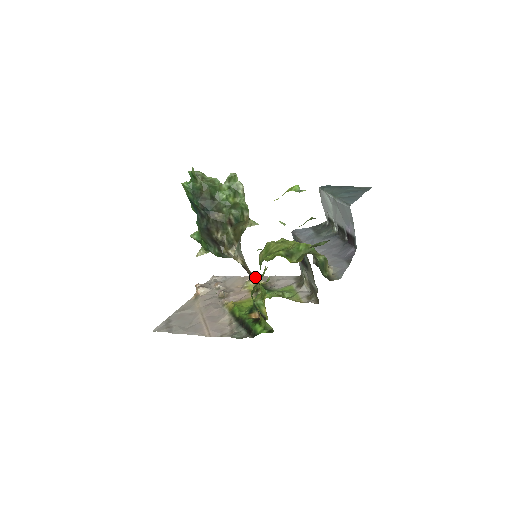
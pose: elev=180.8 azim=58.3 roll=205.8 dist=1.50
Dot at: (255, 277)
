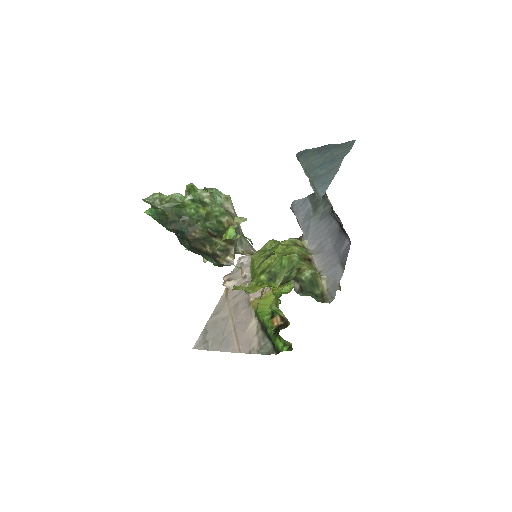
Dot at: occluded
